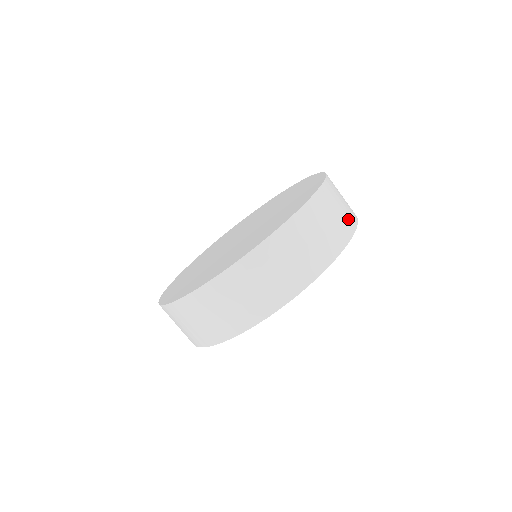
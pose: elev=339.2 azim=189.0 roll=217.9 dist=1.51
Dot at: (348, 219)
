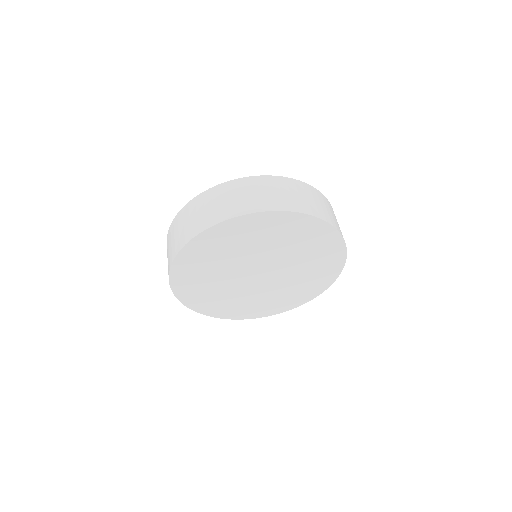
Dot at: (300, 205)
